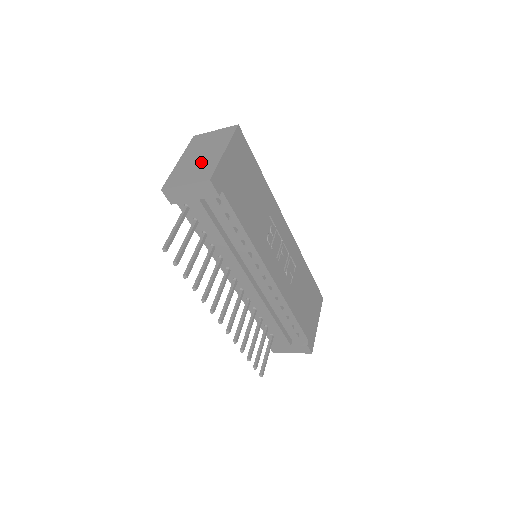
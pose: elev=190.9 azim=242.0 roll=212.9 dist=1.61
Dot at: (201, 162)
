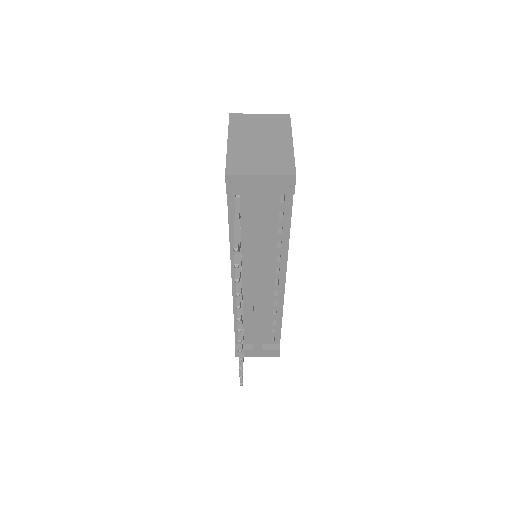
Dot at: (267, 150)
